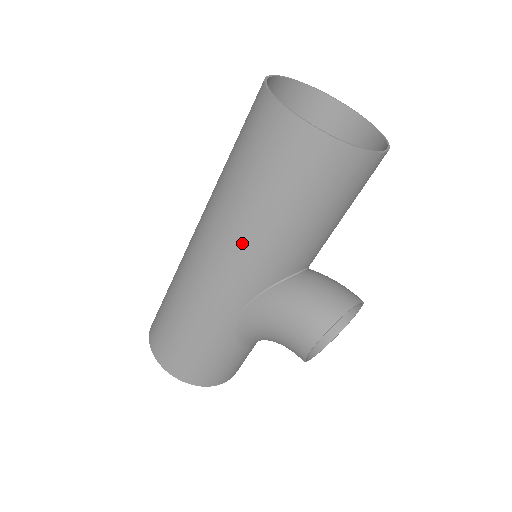
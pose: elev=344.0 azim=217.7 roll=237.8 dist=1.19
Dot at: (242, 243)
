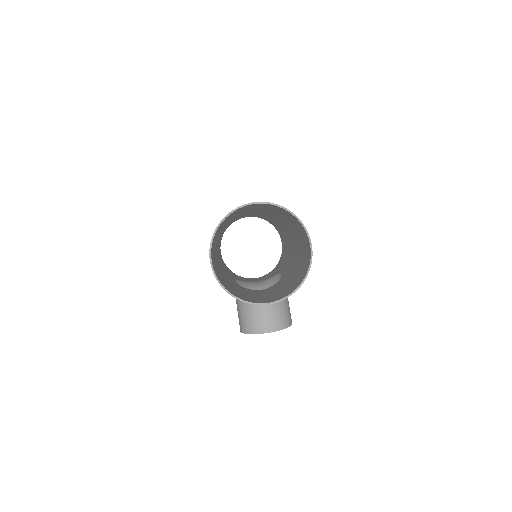
Dot at: occluded
